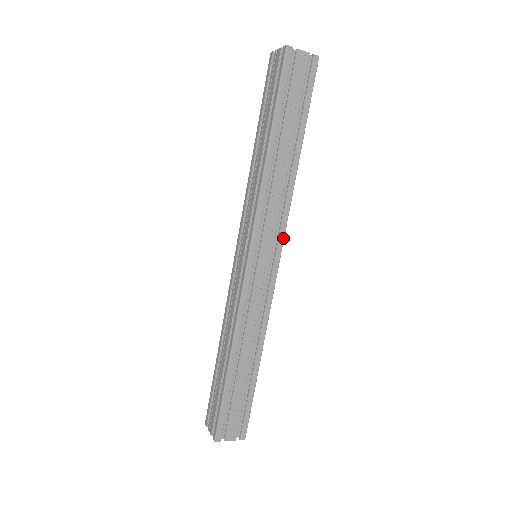
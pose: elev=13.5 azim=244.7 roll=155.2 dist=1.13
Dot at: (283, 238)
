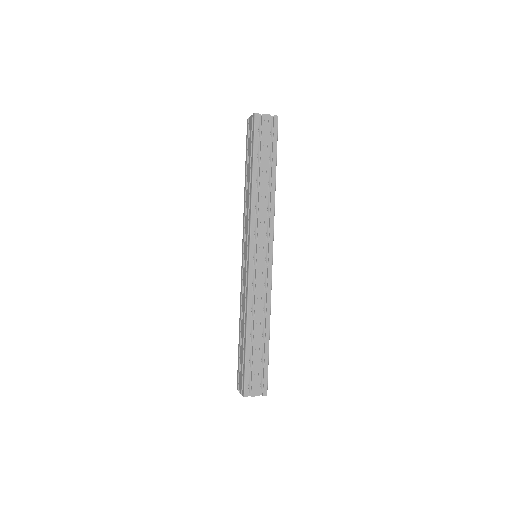
Dot at: (273, 240)
